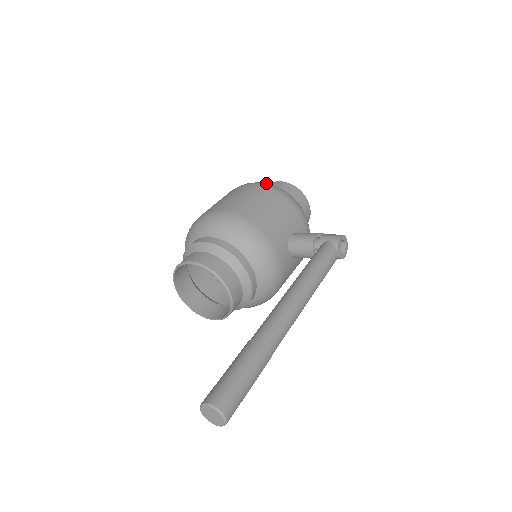
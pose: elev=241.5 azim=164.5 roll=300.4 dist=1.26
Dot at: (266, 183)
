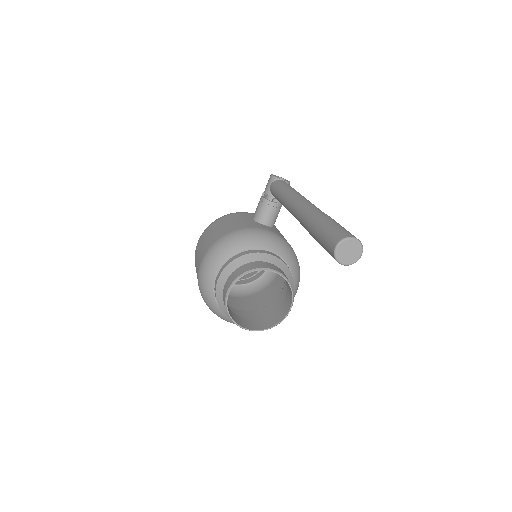
Dot at: occluded
